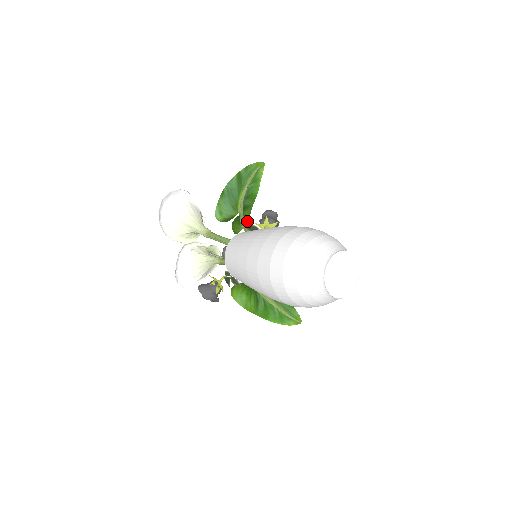
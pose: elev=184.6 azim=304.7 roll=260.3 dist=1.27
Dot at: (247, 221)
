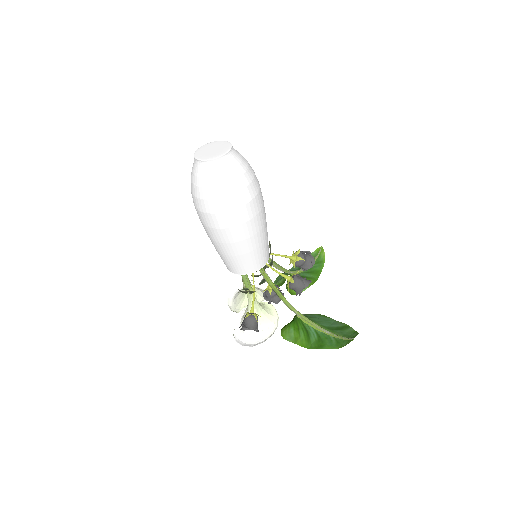
Dot at: (308, 287)
